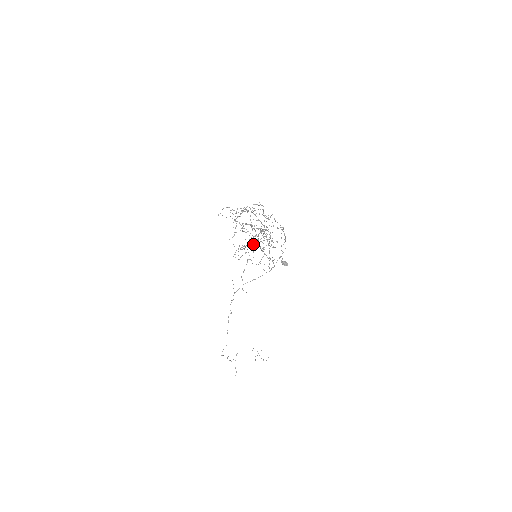
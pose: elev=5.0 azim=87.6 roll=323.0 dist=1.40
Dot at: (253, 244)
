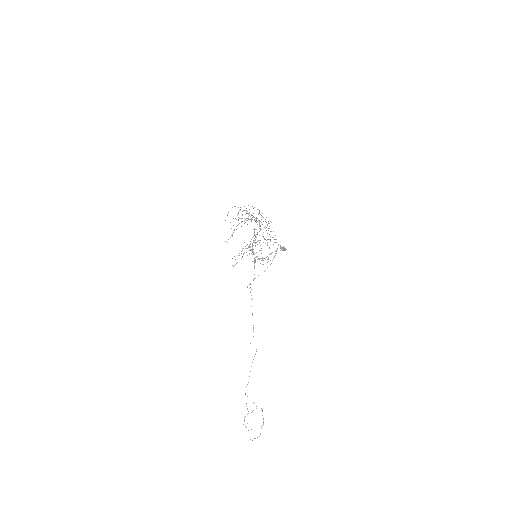
Dot at: occluded
